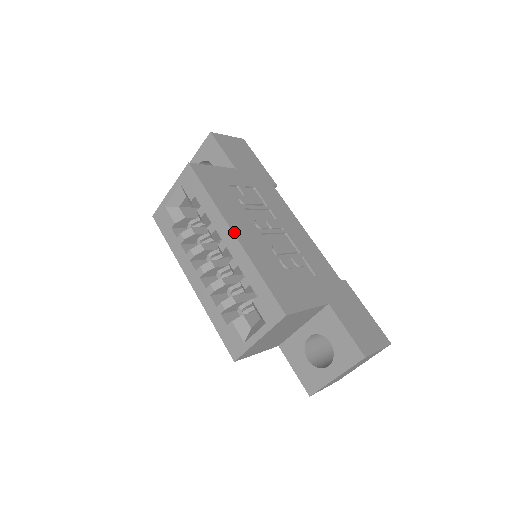
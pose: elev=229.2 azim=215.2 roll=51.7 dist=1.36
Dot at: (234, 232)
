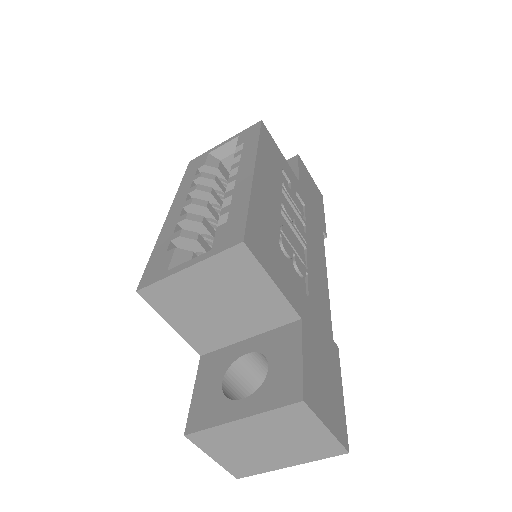
Dot at: (256, 168)
